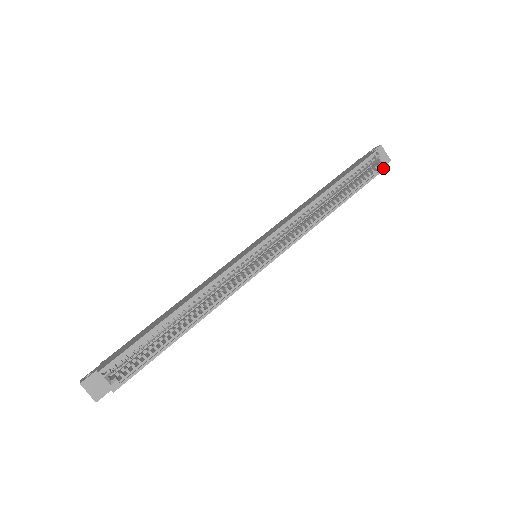
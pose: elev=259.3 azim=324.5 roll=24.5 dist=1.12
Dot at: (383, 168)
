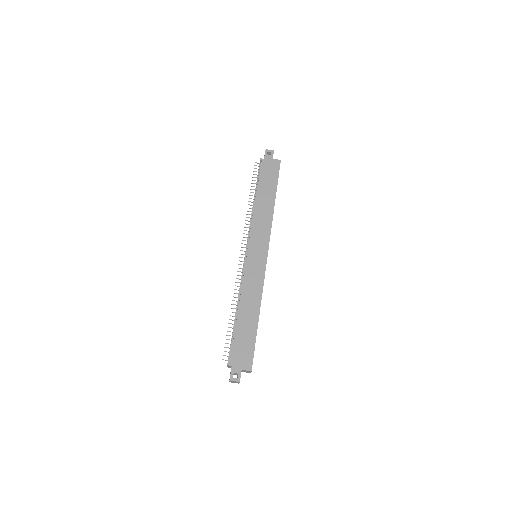
Dot at: occluded
